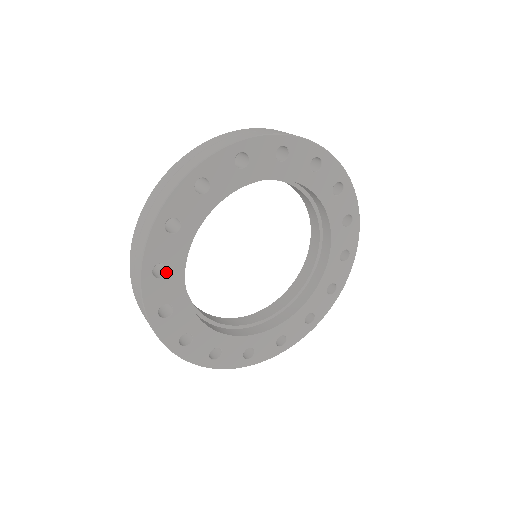
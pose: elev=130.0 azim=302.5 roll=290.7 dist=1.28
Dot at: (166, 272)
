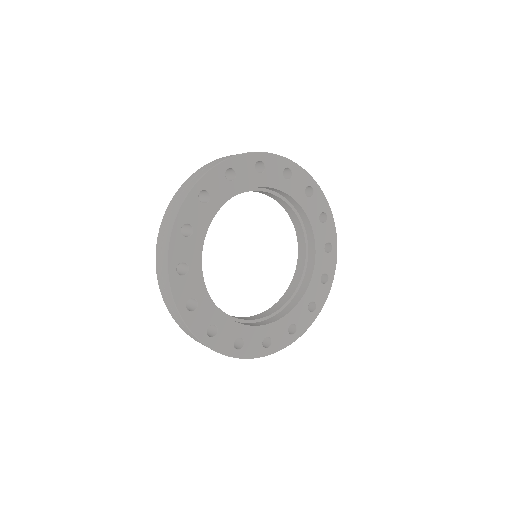
Dot at: (187, 270)
